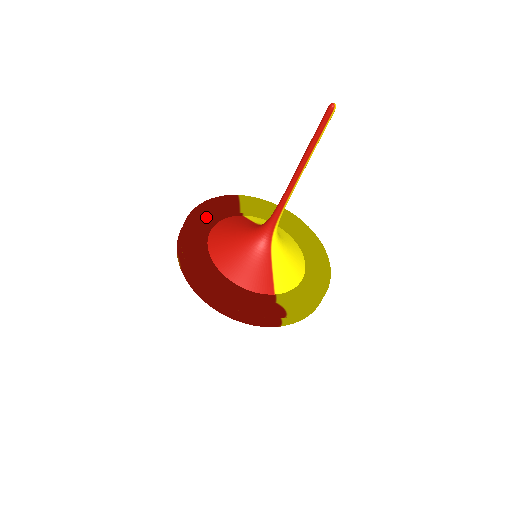
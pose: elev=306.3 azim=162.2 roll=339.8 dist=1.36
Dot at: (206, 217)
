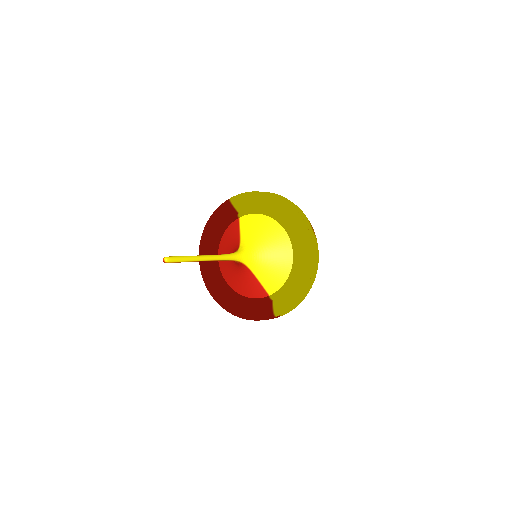
Dot at: (213, 235)
